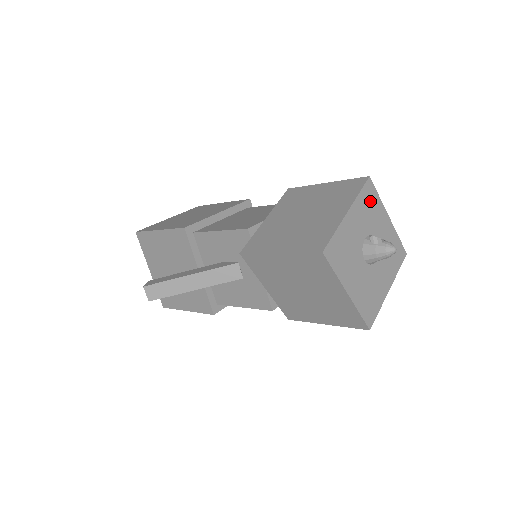
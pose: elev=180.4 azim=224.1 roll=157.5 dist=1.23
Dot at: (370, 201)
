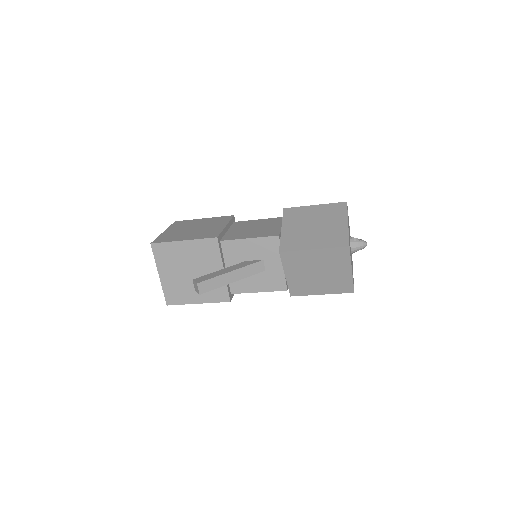
Dot at: occluded
